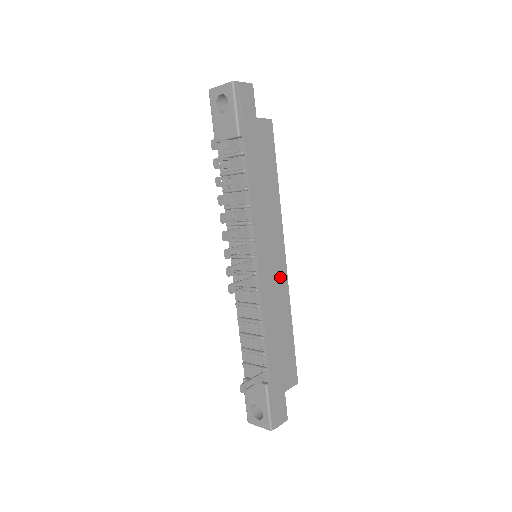
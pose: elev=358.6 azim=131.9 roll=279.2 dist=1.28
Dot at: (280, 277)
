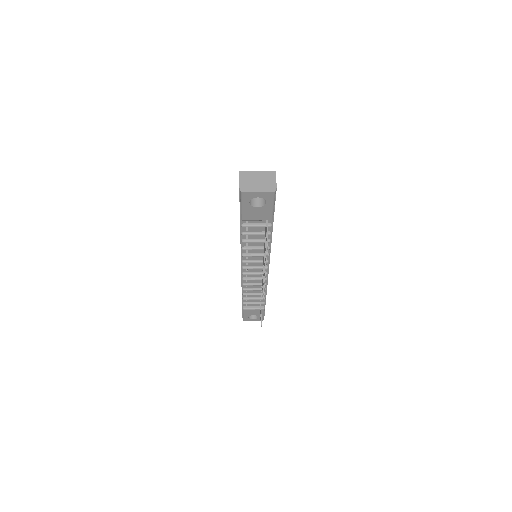
Dot at: occluded
